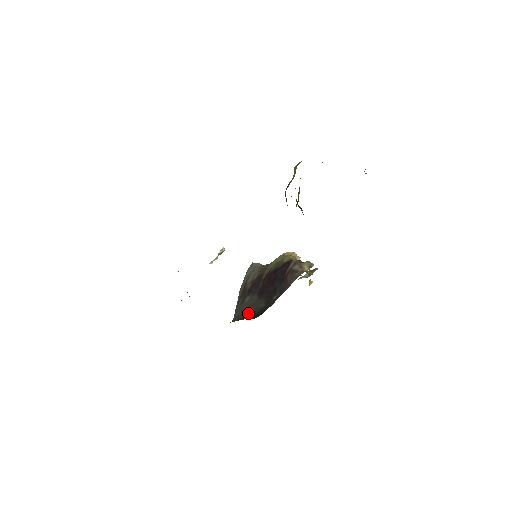
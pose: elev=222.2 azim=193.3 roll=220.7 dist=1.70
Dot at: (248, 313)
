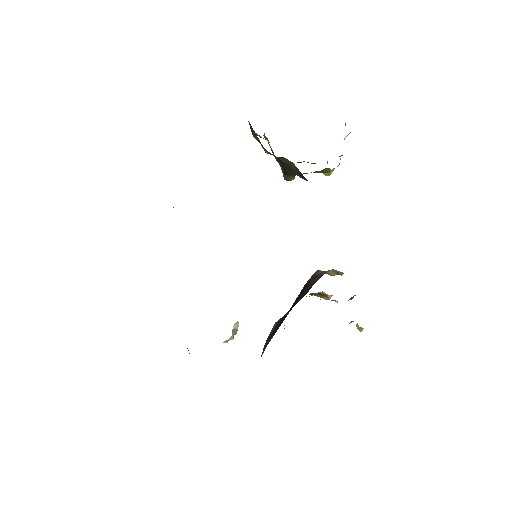
Dot at: occluded
